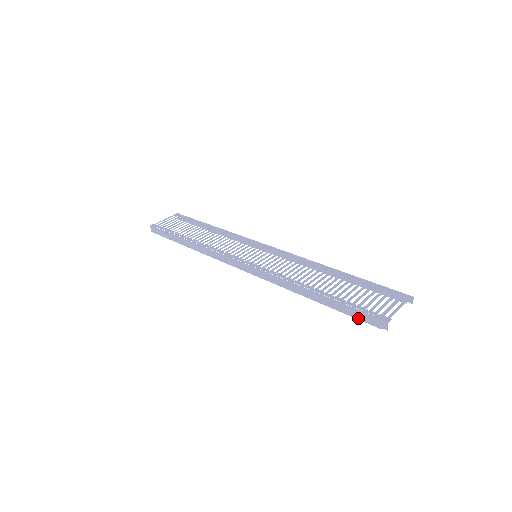
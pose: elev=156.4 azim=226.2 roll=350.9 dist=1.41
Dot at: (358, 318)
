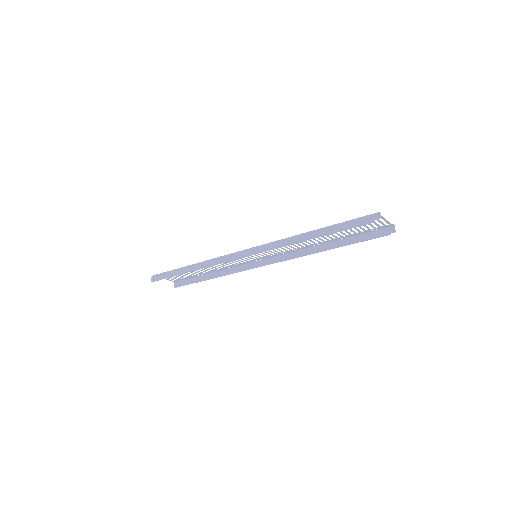
Dot at: (354, 226)
